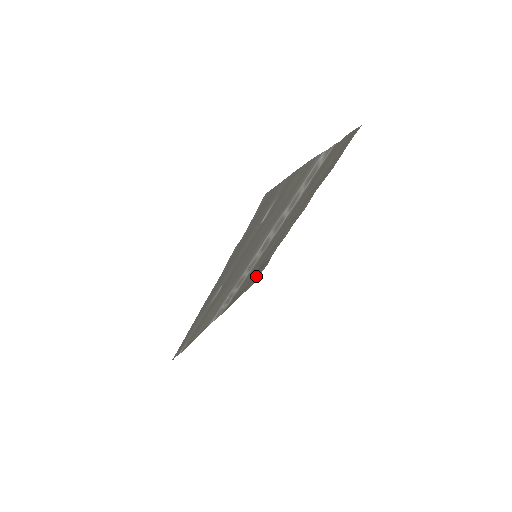
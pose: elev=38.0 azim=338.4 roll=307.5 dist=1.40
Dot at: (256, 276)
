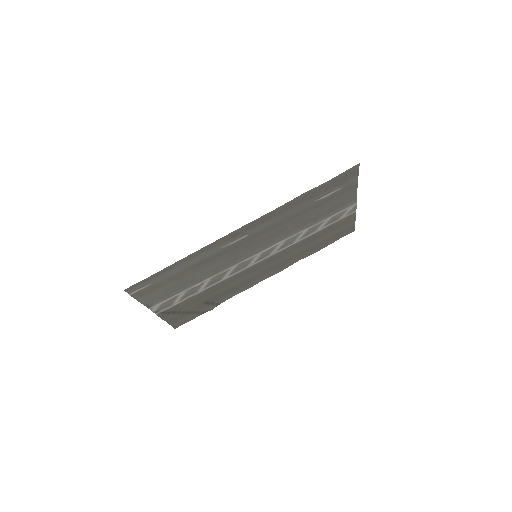
Dot at: (200, 310)
